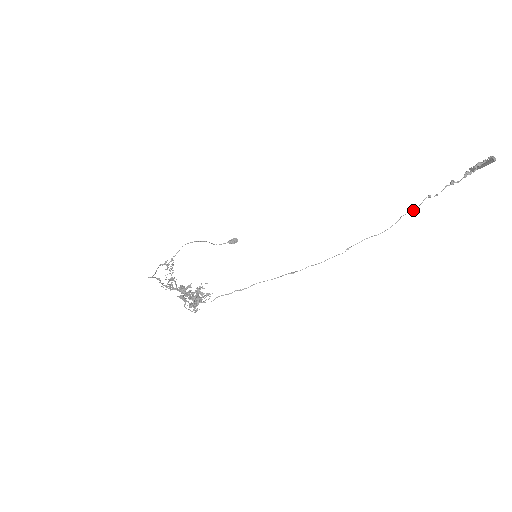
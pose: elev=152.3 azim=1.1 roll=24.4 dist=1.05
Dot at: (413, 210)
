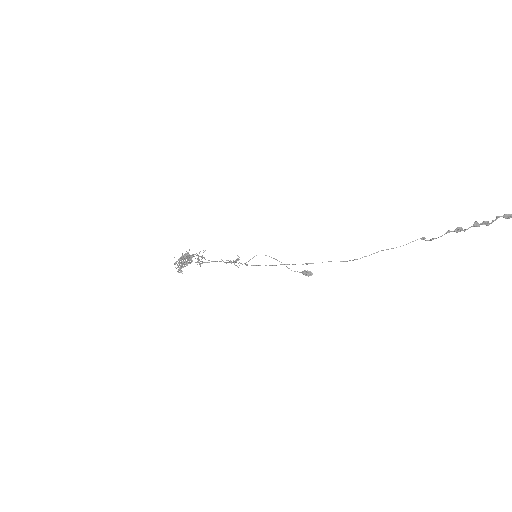
Dot at: occluded
